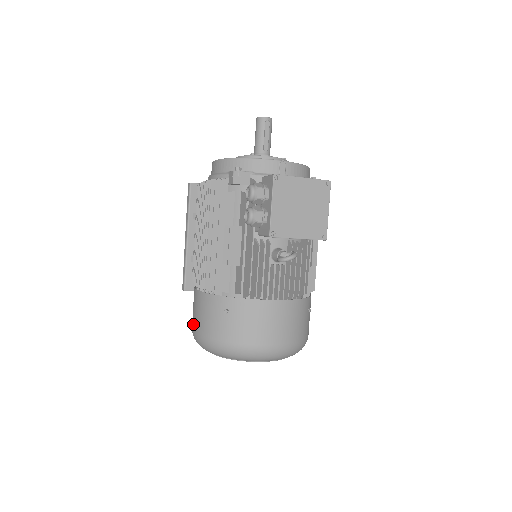
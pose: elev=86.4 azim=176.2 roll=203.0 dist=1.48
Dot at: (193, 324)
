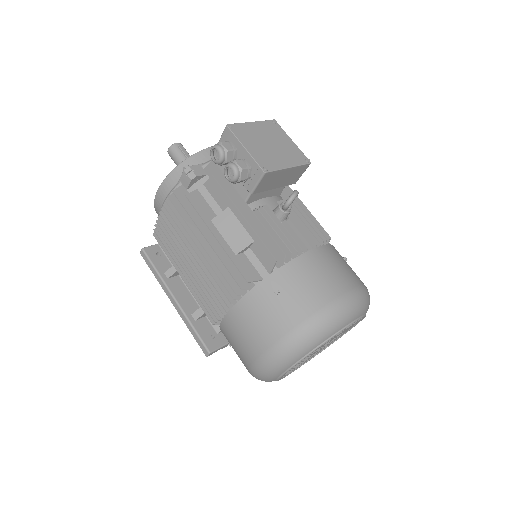
Dot at: (249, 354)
